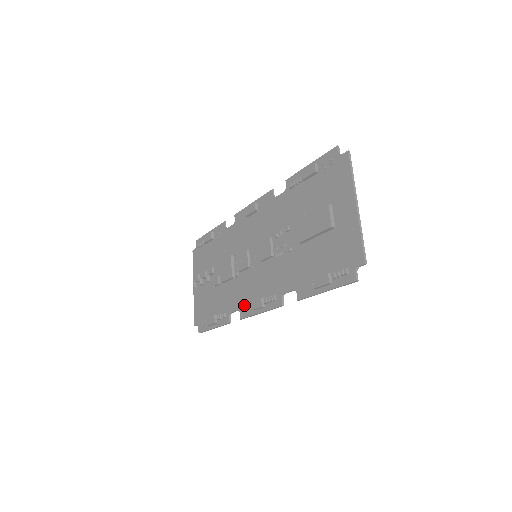
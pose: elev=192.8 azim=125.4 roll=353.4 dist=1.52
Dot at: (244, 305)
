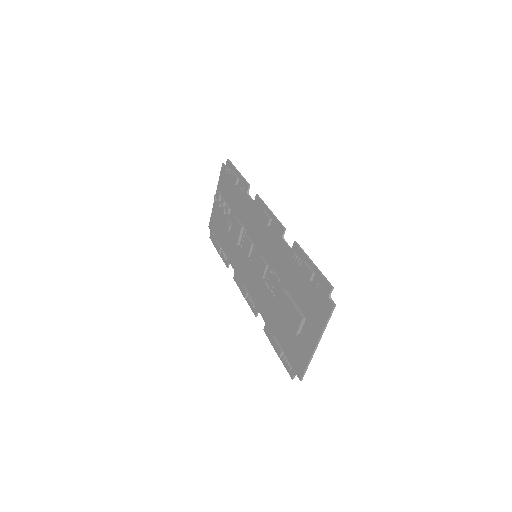
Dot at: (238, 274)
